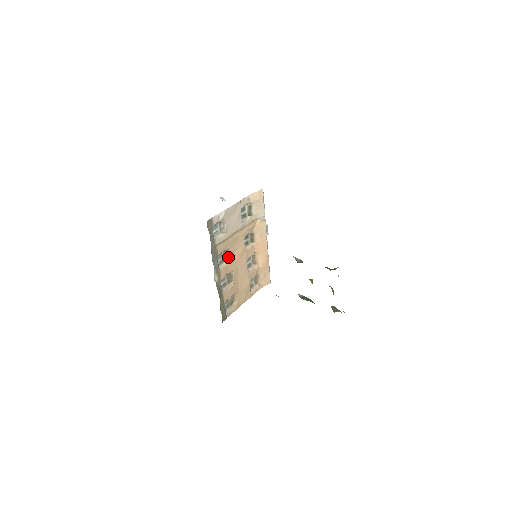
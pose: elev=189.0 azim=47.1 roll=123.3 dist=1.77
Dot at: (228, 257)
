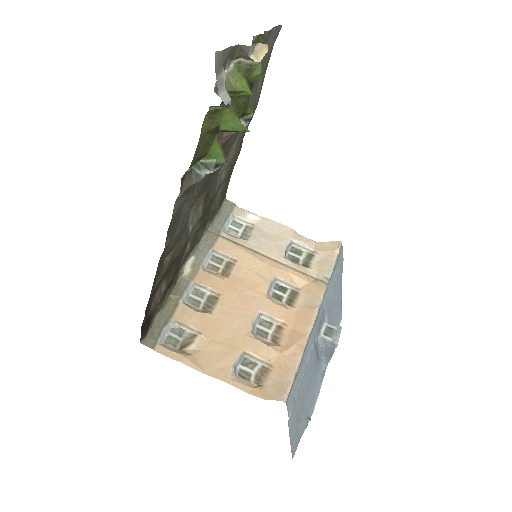
Dot at: (229, 273)
